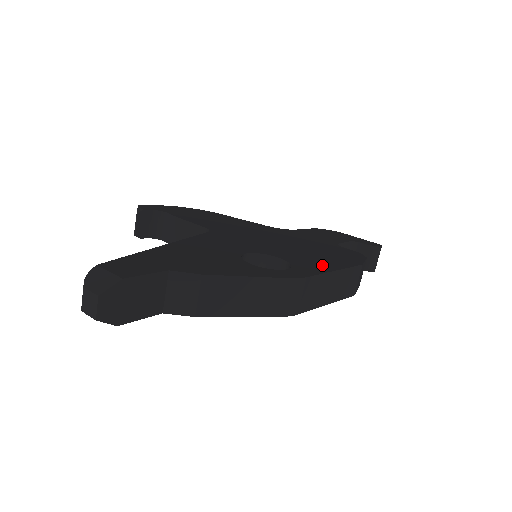
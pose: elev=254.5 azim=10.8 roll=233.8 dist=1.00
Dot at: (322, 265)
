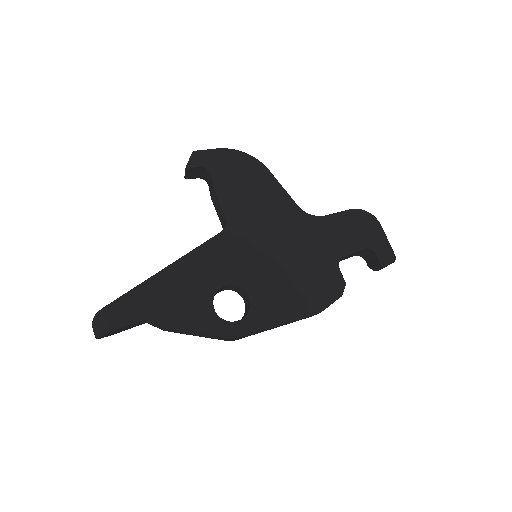
Dot at: (277, 313)
